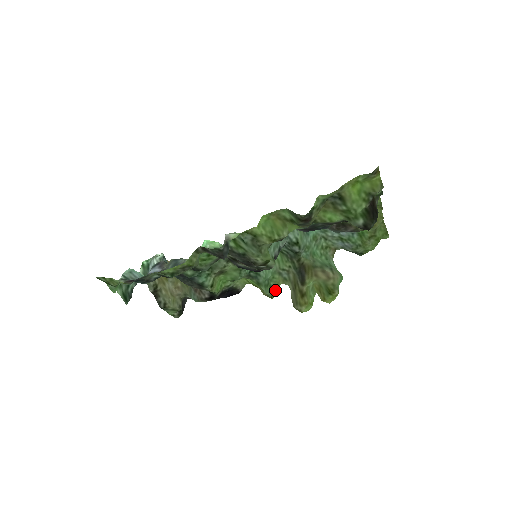
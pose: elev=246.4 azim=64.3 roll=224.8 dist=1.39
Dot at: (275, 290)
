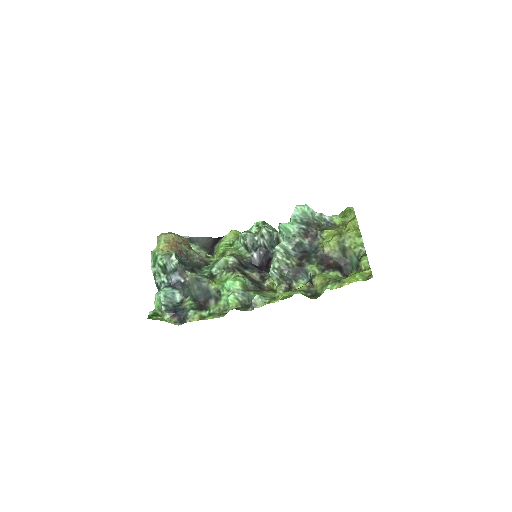
Dot at: occluded
